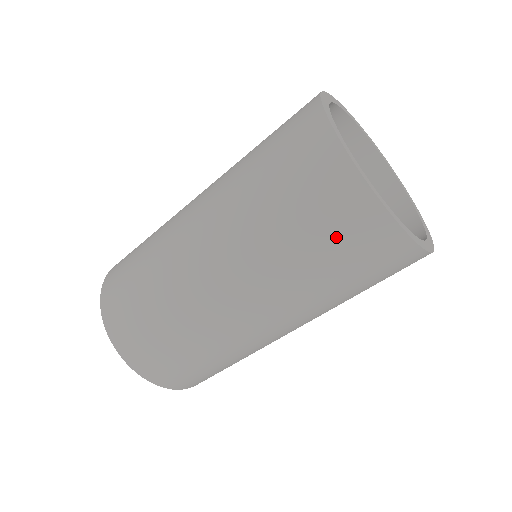
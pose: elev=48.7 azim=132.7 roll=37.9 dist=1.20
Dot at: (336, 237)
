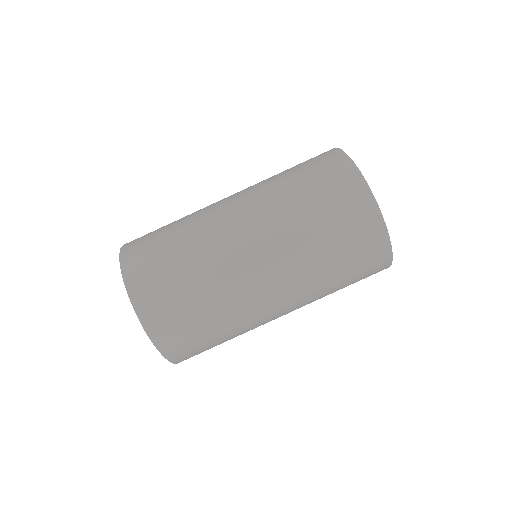
Dot at: (331, 195)
